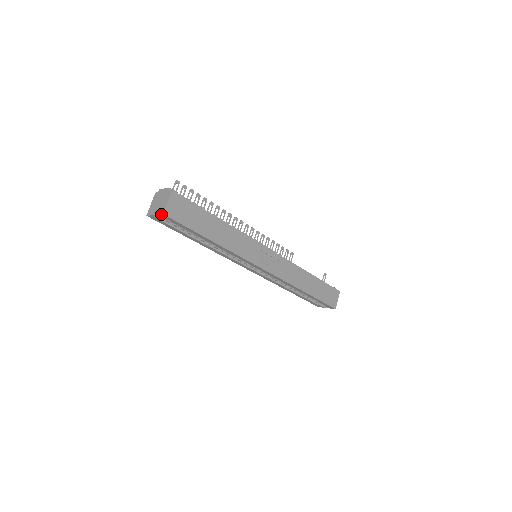
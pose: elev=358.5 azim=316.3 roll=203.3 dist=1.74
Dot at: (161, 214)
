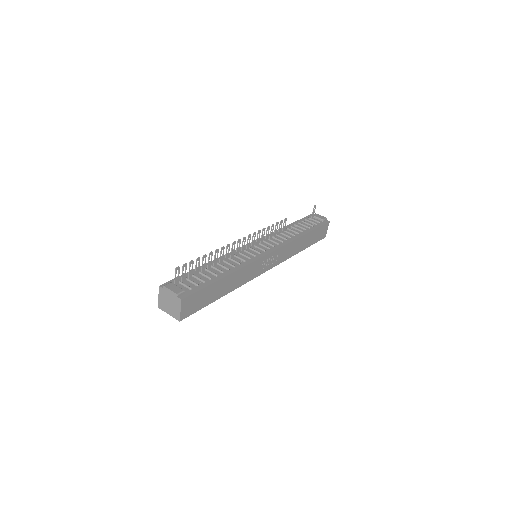
Dot at: occluded
